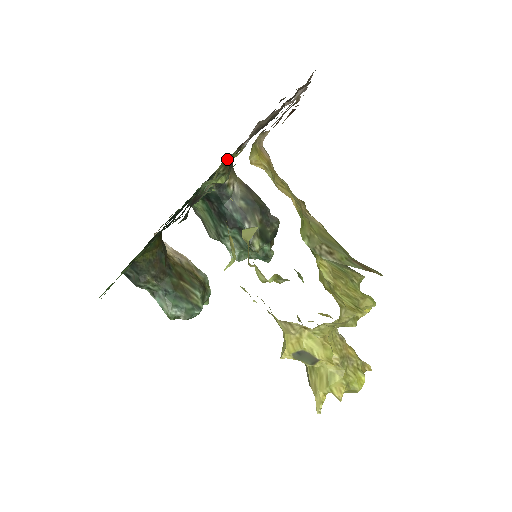
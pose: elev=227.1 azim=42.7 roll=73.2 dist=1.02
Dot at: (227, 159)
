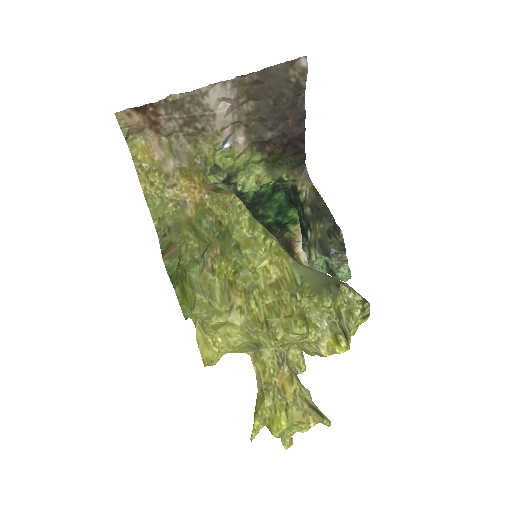
Dot at: (255, 163)
